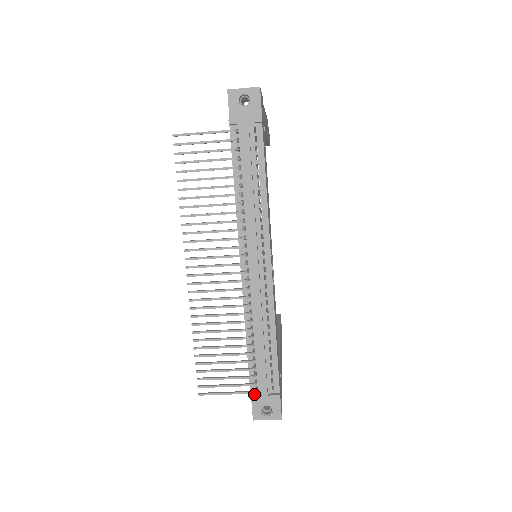
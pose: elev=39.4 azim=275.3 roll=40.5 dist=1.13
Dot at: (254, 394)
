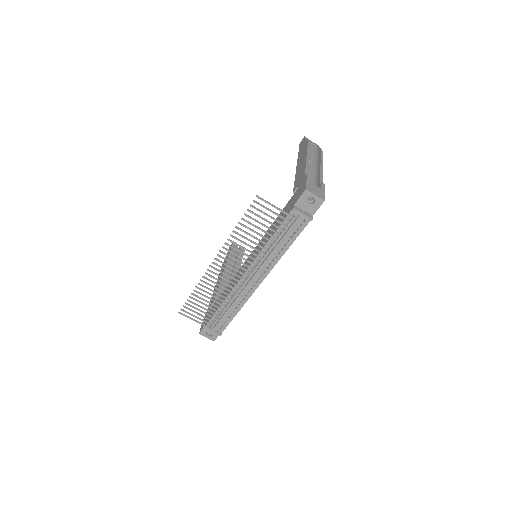
Dot at: occluded
